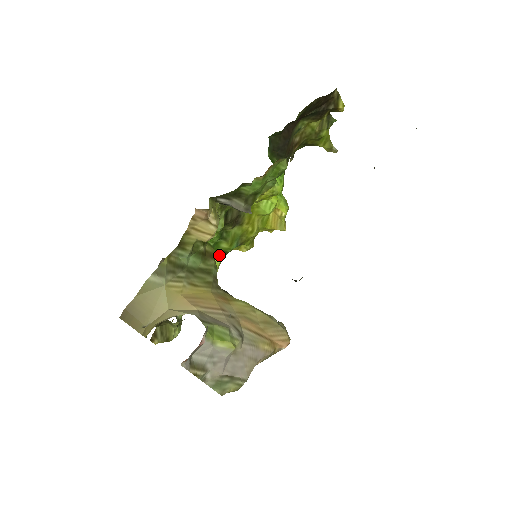
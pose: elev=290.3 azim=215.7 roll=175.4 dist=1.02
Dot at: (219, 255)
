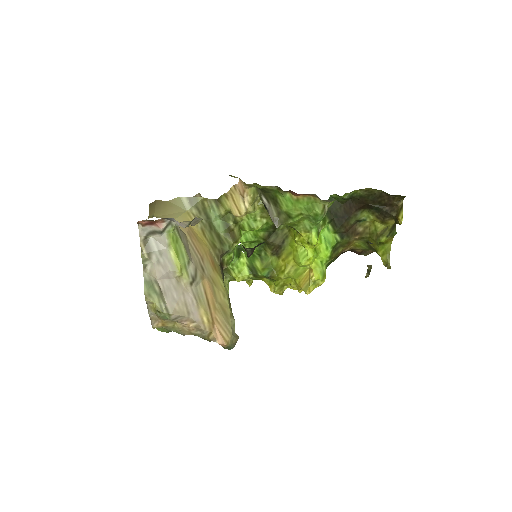
Dot at: (250, 269)
